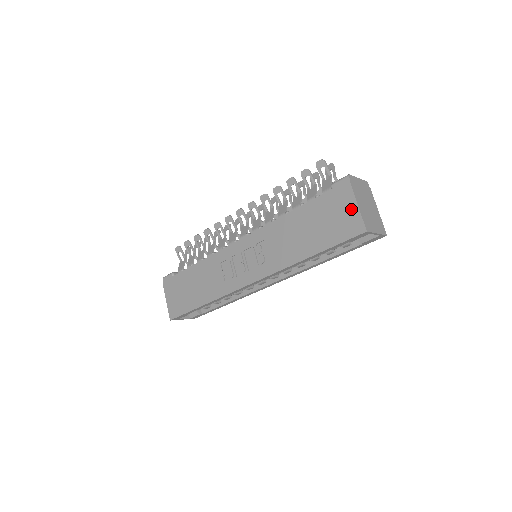
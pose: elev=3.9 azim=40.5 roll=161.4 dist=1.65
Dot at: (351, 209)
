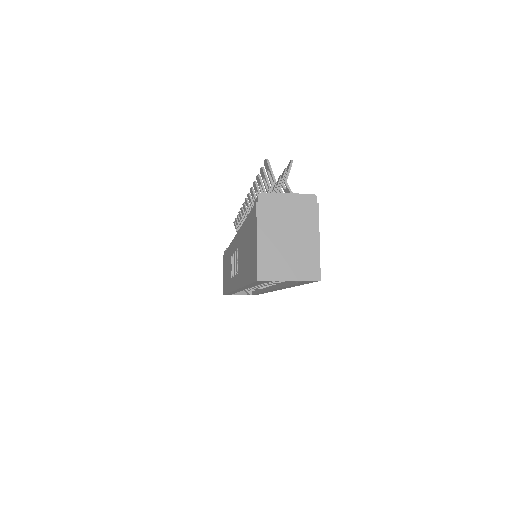
Dot at: (255, 243)
